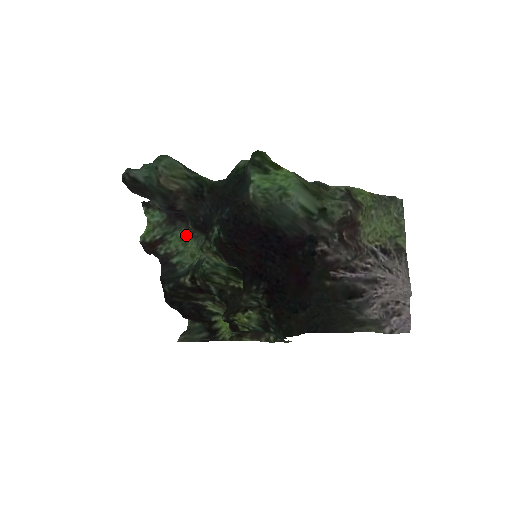
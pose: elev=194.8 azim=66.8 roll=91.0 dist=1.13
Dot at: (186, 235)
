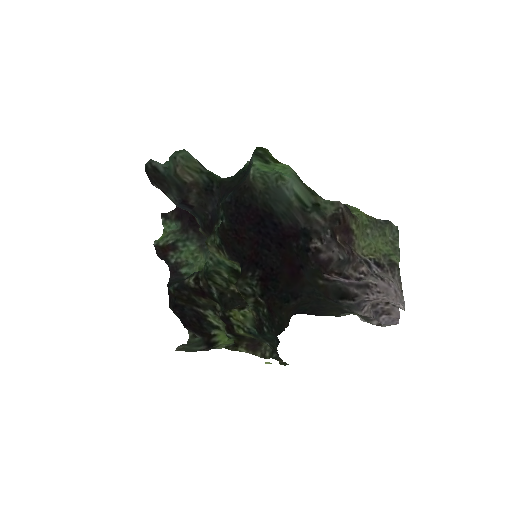
Dot at: (197, 249)
